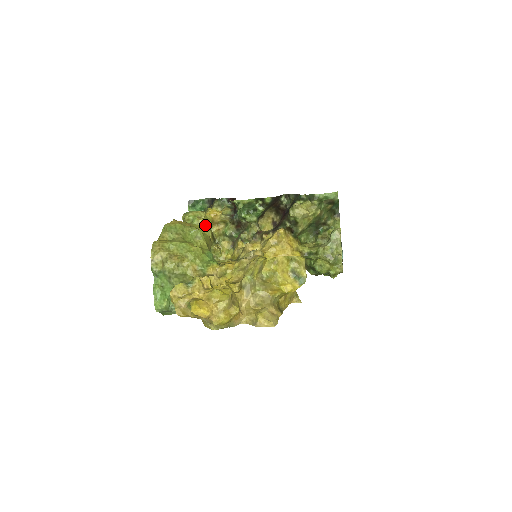
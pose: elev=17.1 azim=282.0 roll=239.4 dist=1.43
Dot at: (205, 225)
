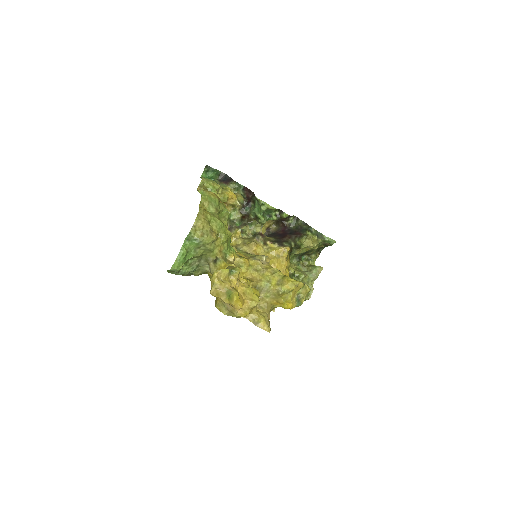
Dot at: occluded
